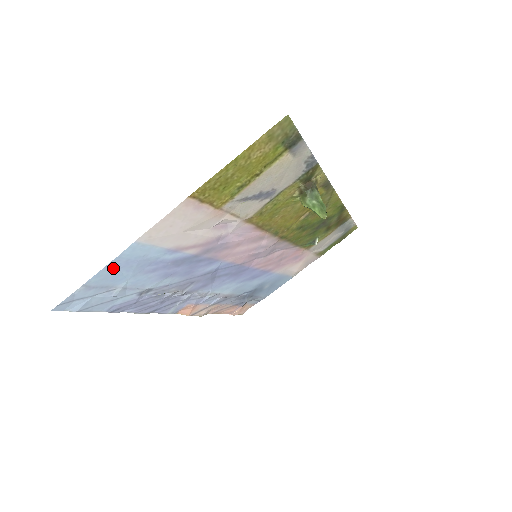
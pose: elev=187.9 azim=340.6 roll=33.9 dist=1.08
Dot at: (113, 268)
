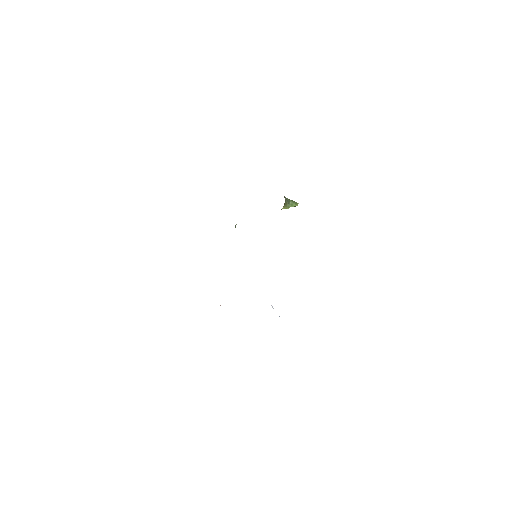
Dot at: occluded
